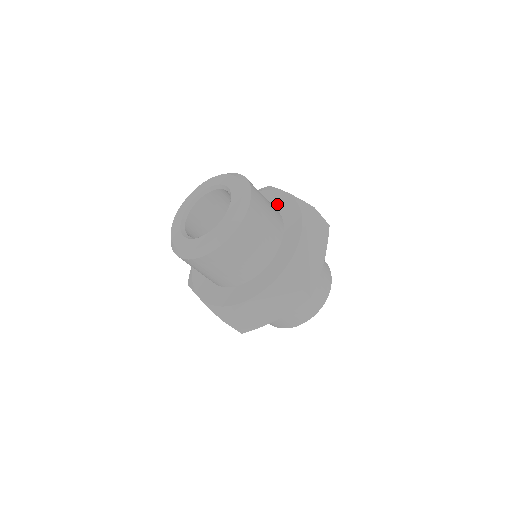
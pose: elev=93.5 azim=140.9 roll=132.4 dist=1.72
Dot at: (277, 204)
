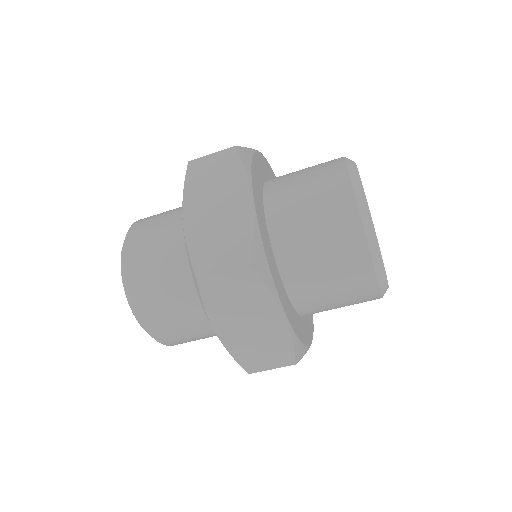
Dot at: occluded
